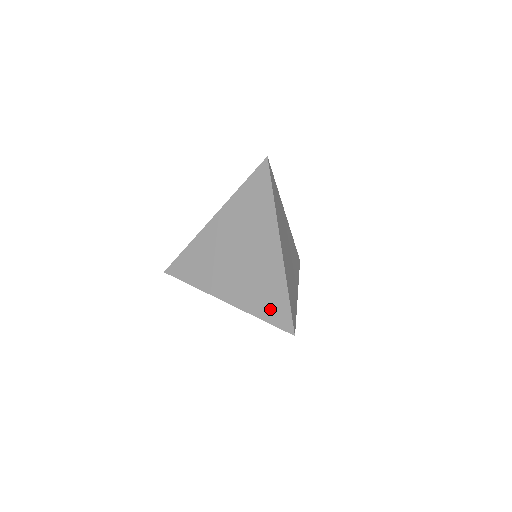
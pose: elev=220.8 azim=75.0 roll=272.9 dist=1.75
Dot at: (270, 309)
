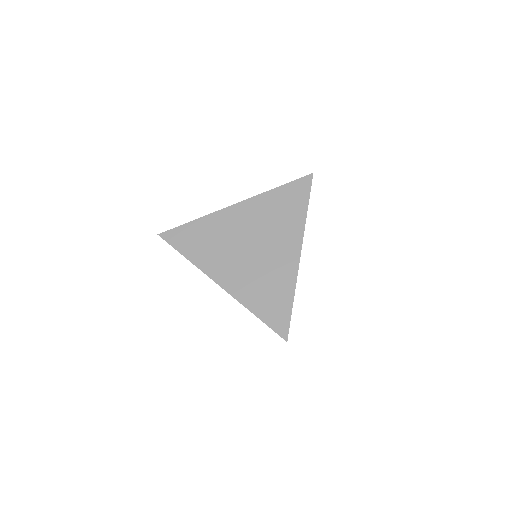
Dot at: (269, 309)
